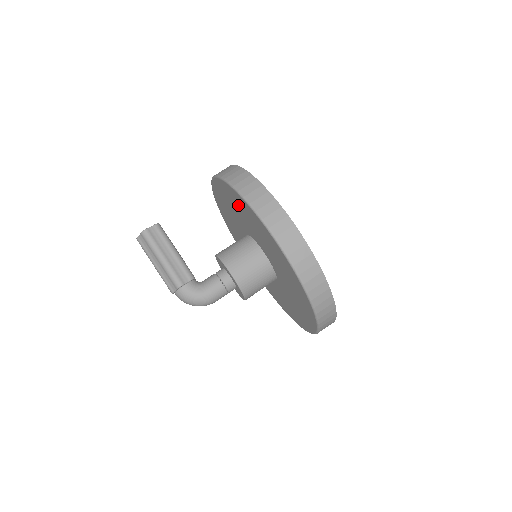
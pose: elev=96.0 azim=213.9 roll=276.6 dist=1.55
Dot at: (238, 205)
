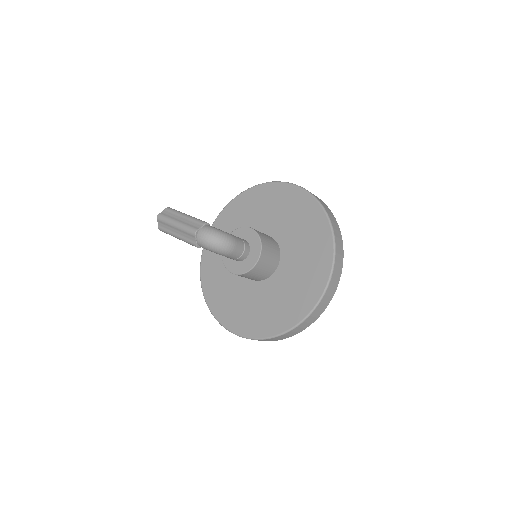
Dot at: (248, 206)
